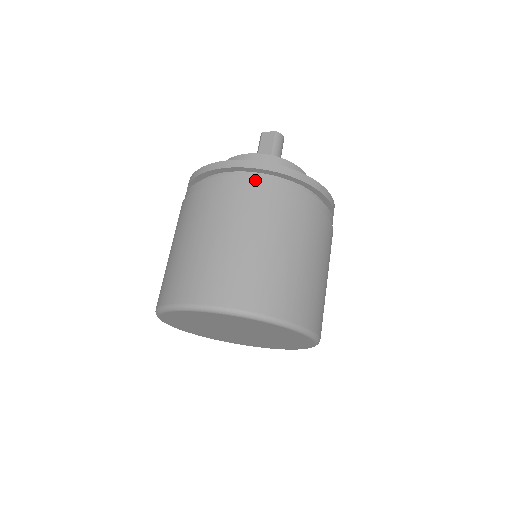
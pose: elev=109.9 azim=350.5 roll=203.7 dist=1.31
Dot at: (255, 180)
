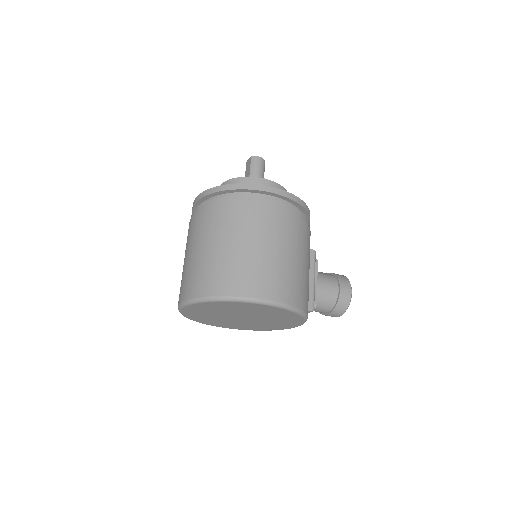
Dot at: (206, 204)
